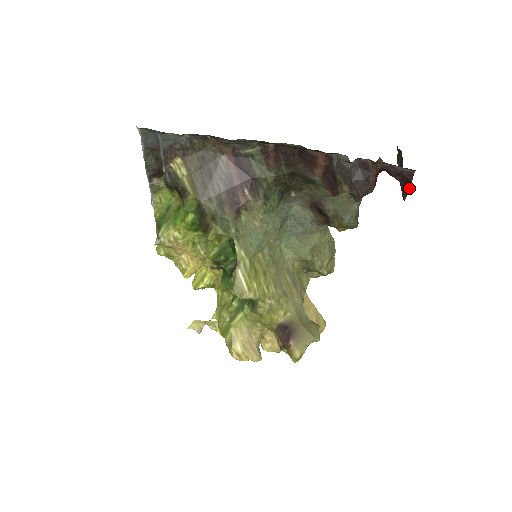
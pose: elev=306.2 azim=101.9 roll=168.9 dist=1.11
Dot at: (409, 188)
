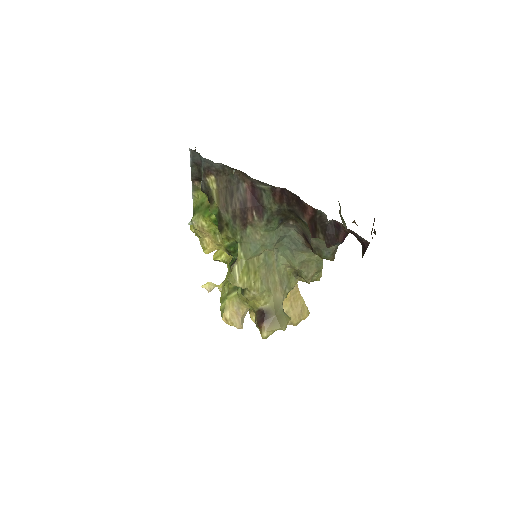
Dot at: occluded
